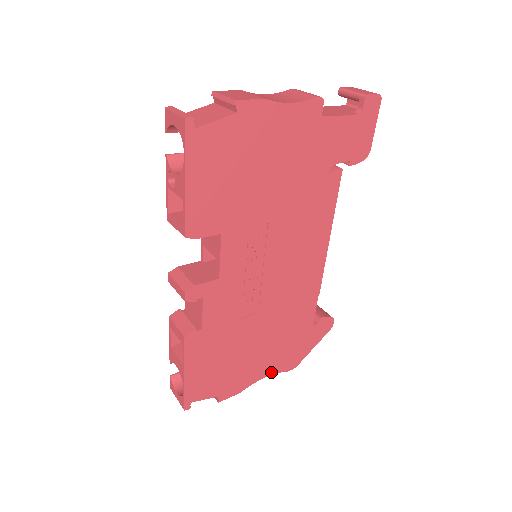
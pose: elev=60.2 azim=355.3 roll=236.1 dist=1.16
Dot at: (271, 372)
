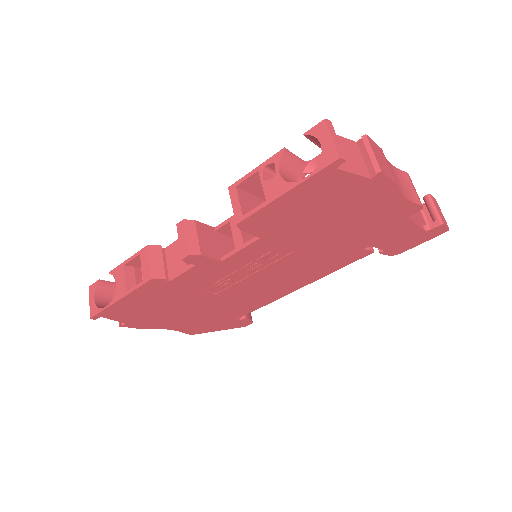
Dot at: (176, 328)
